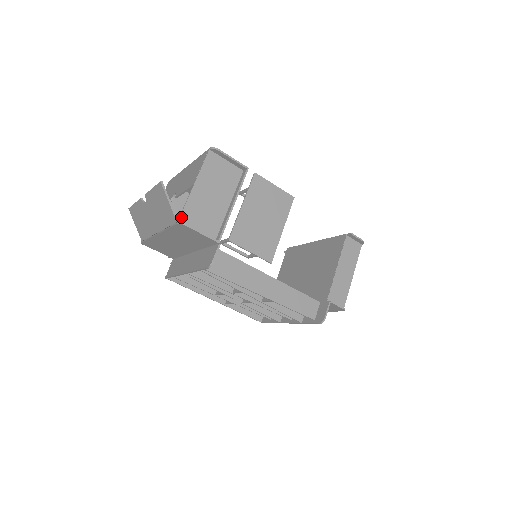
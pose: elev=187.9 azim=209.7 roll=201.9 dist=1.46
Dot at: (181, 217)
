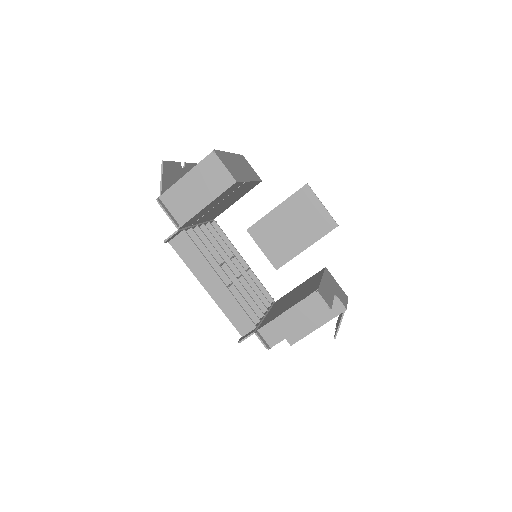
Dot at: (163, 195)
